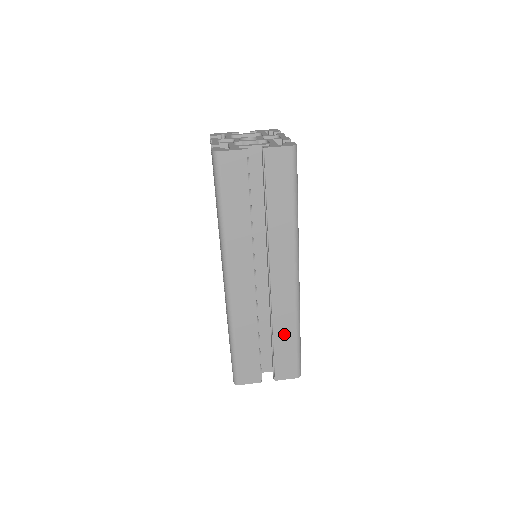
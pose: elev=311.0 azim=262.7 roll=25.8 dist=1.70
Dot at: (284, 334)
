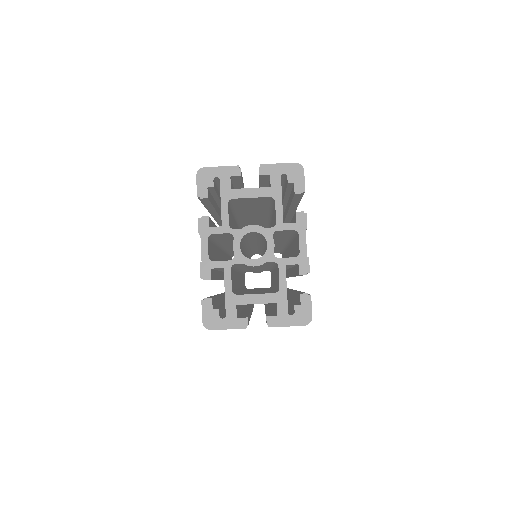
Dot at: occluded
